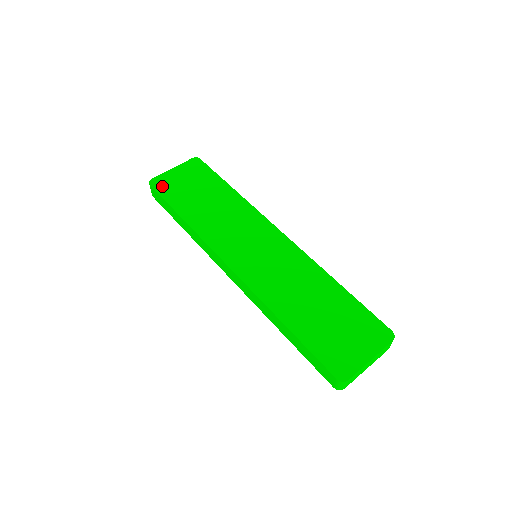
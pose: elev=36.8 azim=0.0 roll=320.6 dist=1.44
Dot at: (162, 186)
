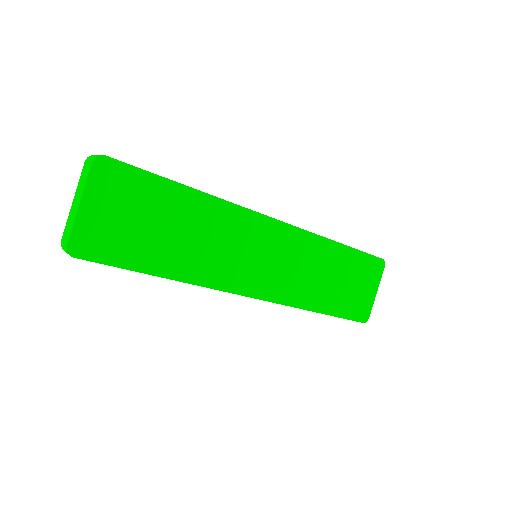
Dot at: (95, 248)
